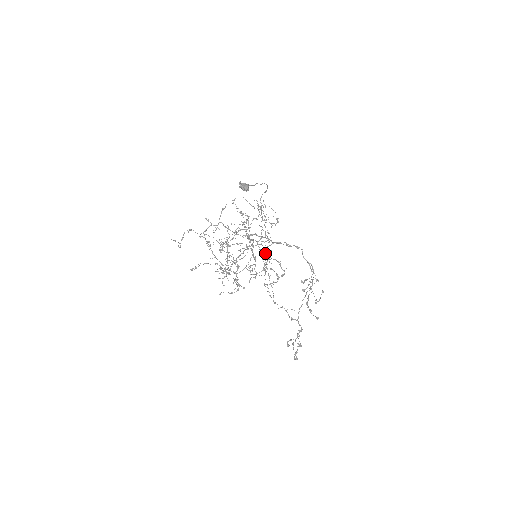
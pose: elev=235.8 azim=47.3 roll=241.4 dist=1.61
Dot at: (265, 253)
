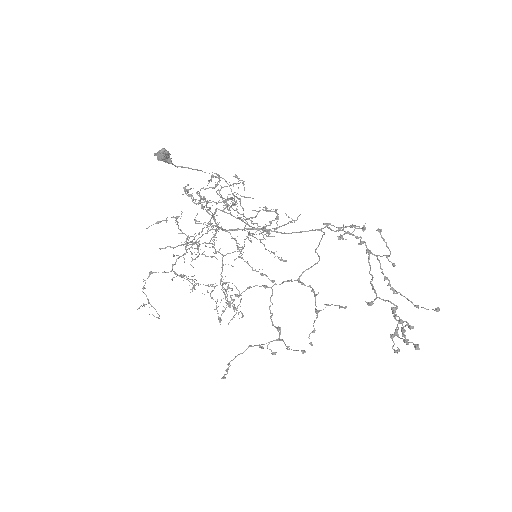
Dot at: occluded
